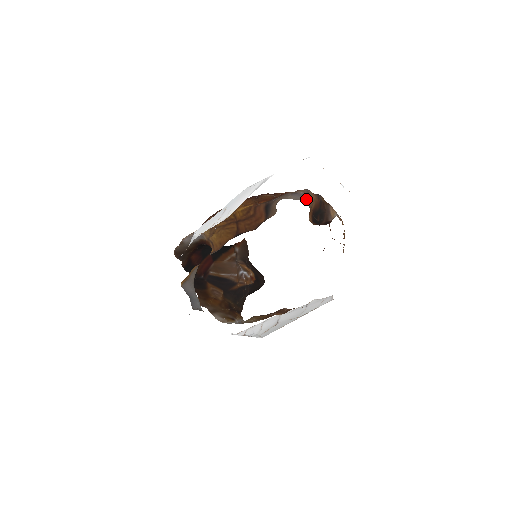
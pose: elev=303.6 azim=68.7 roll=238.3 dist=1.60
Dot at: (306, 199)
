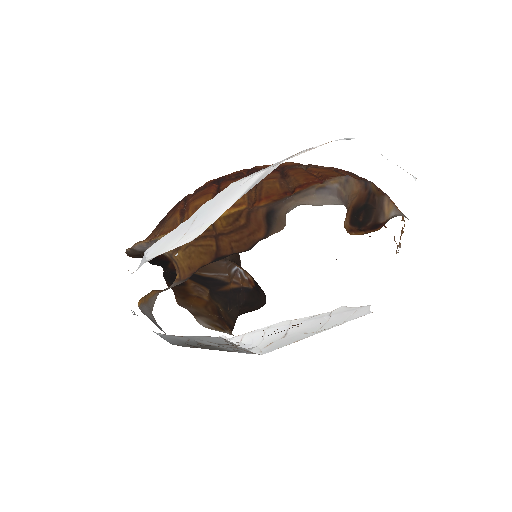
Dot at: (342, 196)
